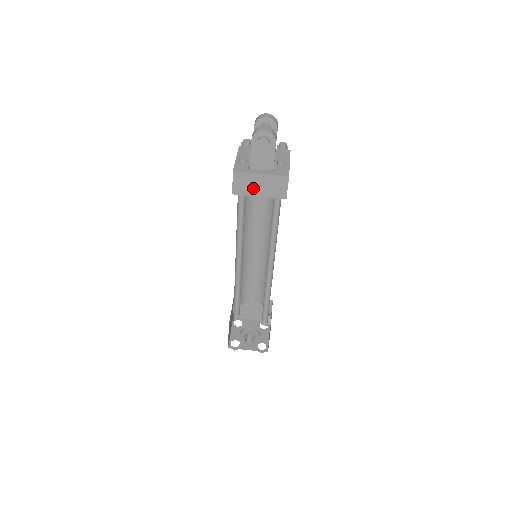
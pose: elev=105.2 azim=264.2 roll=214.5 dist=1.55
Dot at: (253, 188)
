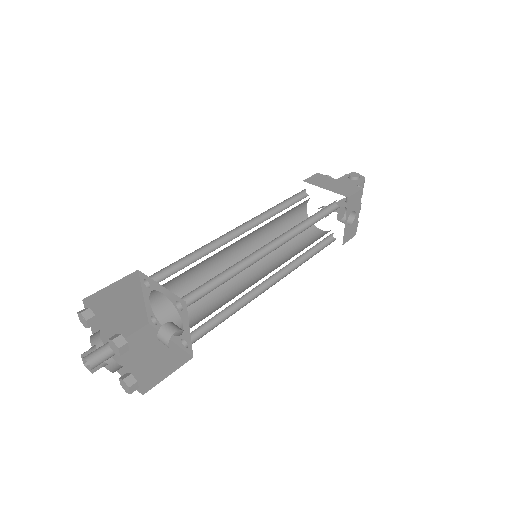
Dot at: (324, 184)
